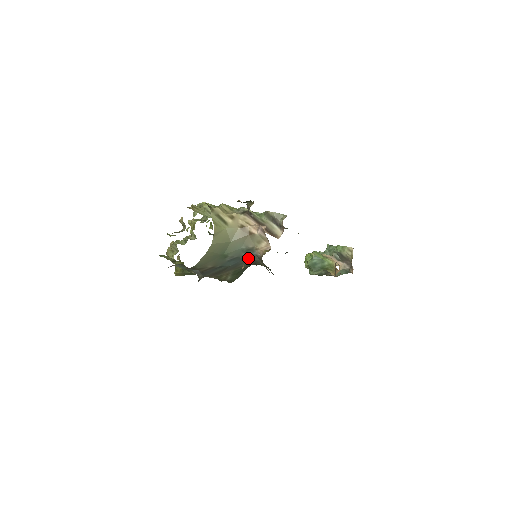
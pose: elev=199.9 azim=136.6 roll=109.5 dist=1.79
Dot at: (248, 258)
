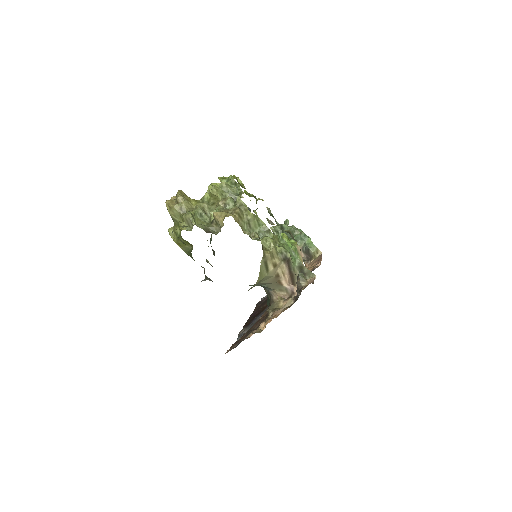
Dot at: (259, 285)
